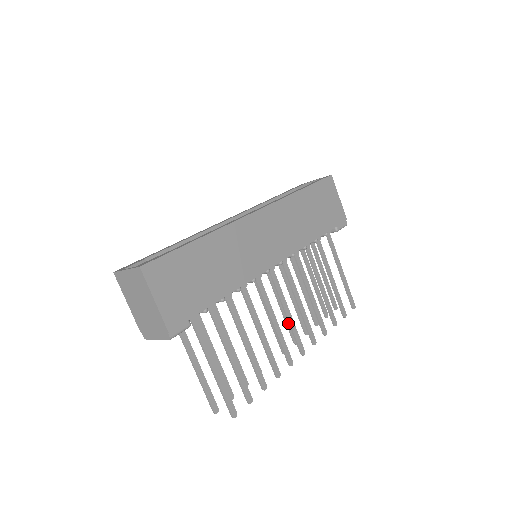
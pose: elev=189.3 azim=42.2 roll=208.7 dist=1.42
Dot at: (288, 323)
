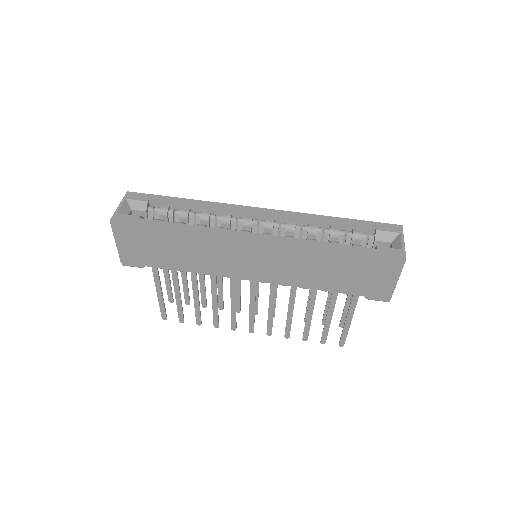
Dot at: occluded
